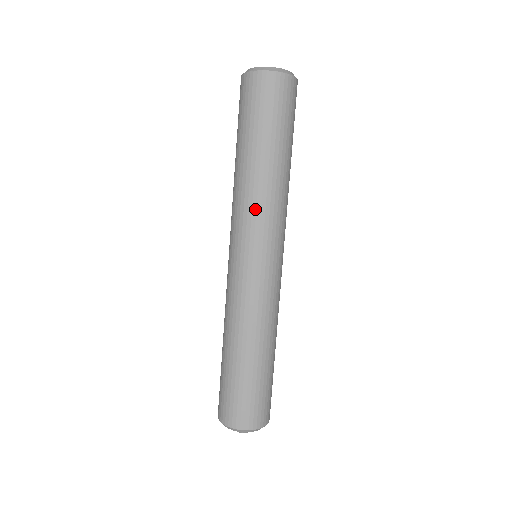
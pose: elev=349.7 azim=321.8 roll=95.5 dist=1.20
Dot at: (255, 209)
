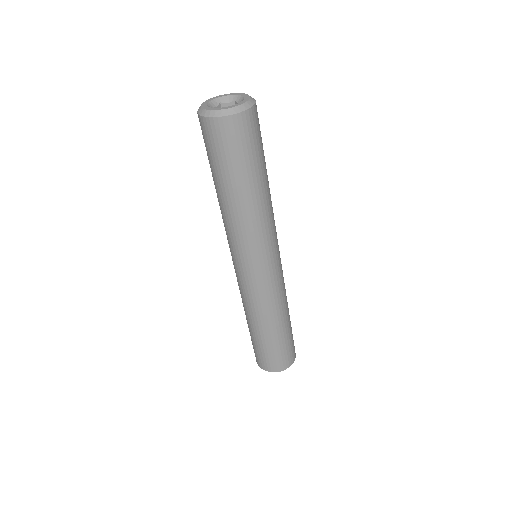
Dot at: (253, 234)
